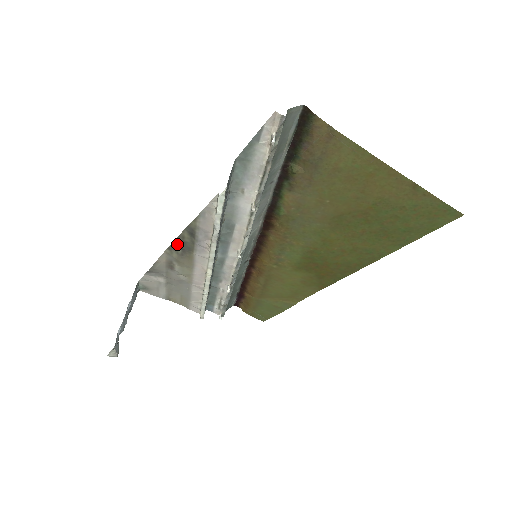
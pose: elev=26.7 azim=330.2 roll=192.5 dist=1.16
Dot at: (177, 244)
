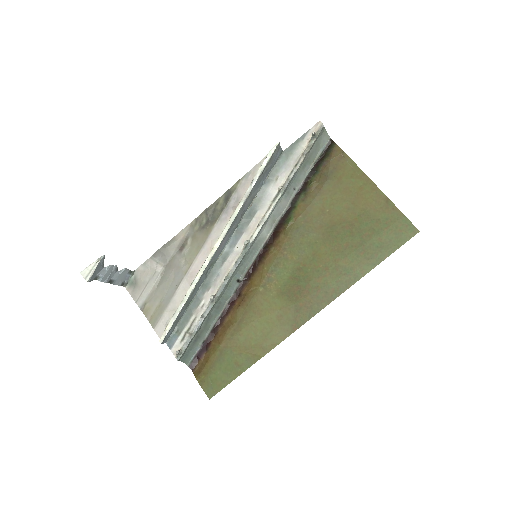
Dot at: (208, 212)
